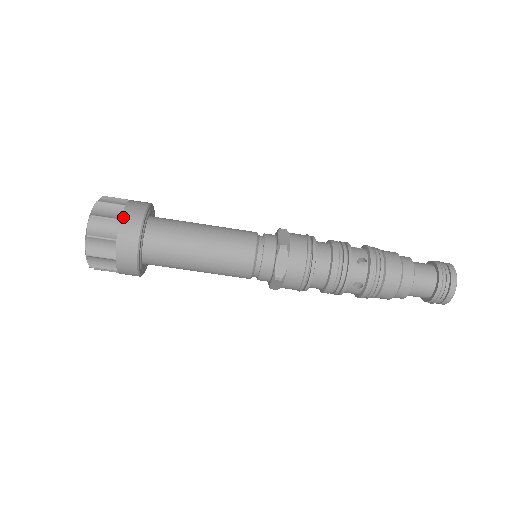
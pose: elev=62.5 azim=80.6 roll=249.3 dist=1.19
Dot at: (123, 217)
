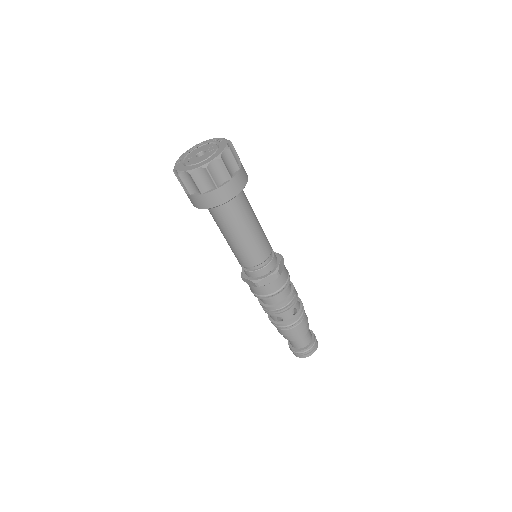
Dot at: (234, 178)
